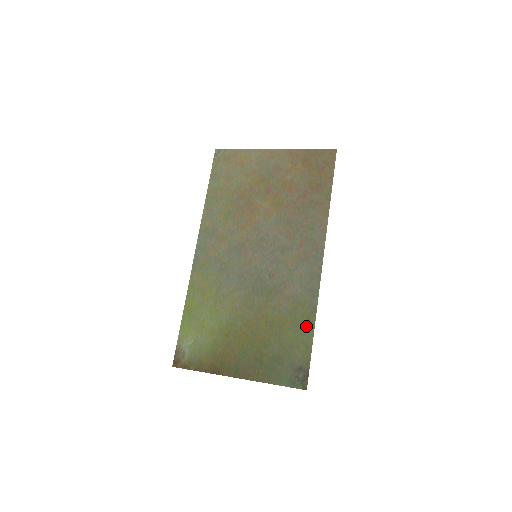
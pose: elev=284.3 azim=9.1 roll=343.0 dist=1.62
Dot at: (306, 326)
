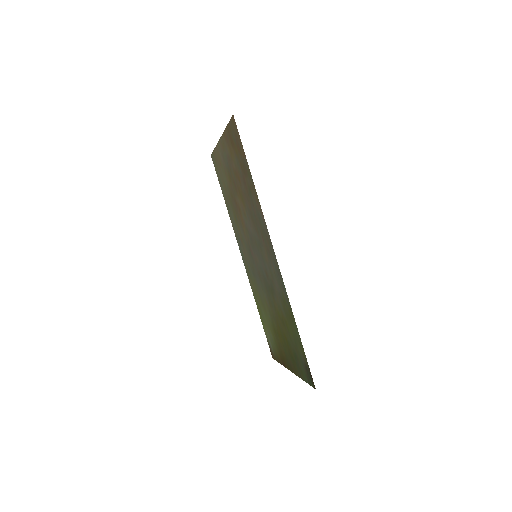
Dot at: (293, 325)
